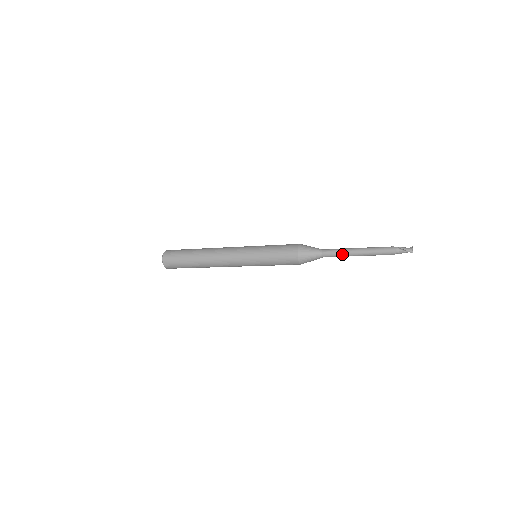
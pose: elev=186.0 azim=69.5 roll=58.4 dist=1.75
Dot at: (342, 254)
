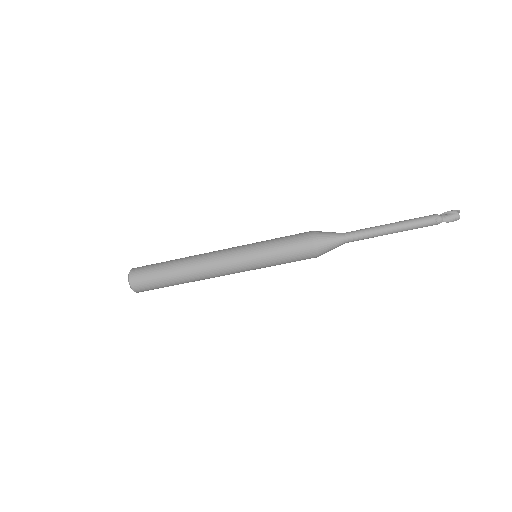
Dot at: (369, 228)
